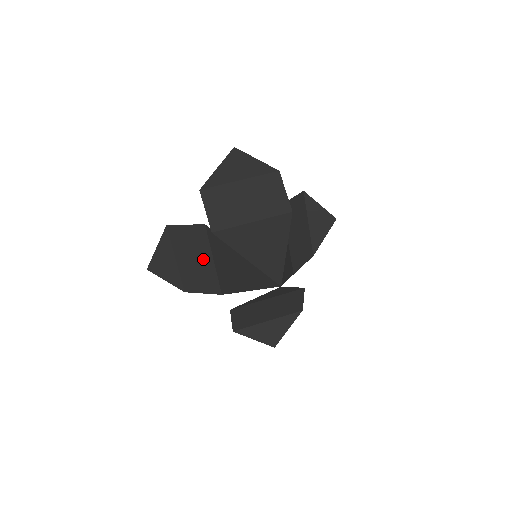
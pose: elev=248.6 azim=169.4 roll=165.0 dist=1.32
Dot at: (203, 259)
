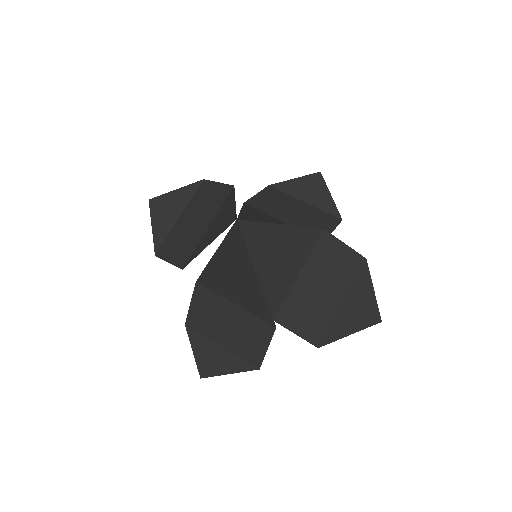
Dot at: (230, 315)
